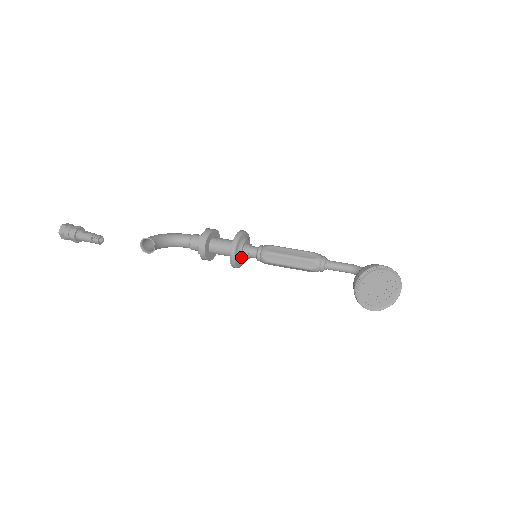
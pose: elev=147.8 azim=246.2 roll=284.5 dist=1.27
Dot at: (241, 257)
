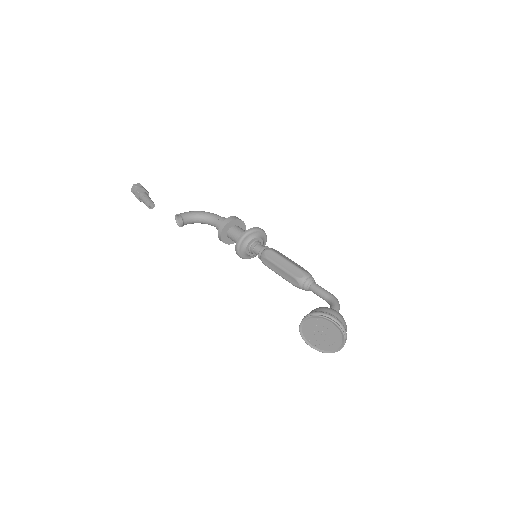
Dot at: (247, 252)
